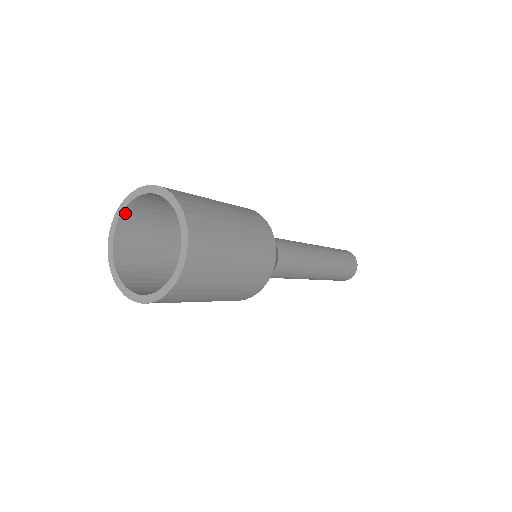
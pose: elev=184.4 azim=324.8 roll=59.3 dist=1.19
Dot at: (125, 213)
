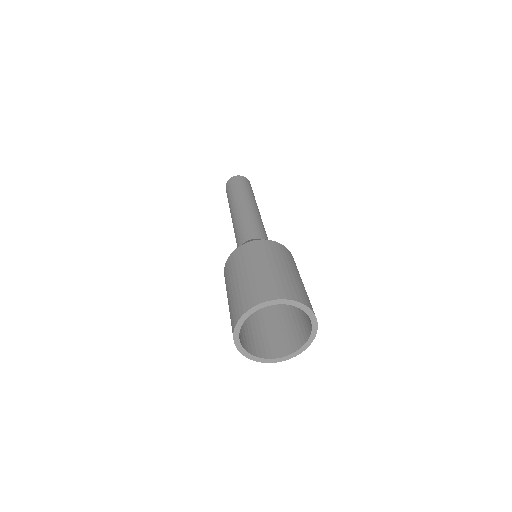
Dot at: (269, 303)
